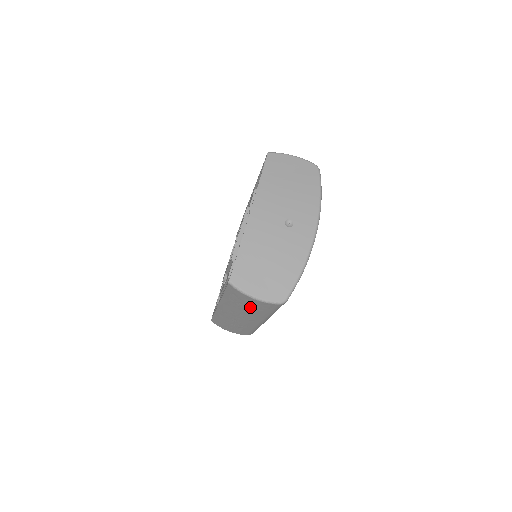
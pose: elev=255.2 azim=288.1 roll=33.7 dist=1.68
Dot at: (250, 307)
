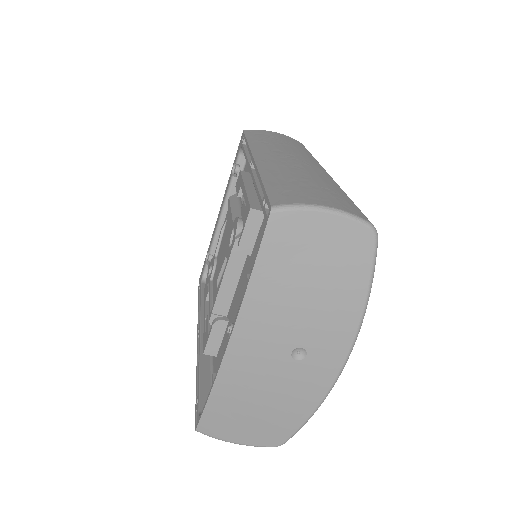
Dot at: occluded
